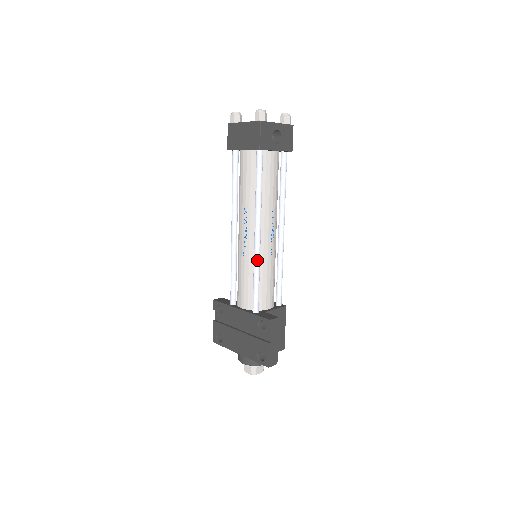
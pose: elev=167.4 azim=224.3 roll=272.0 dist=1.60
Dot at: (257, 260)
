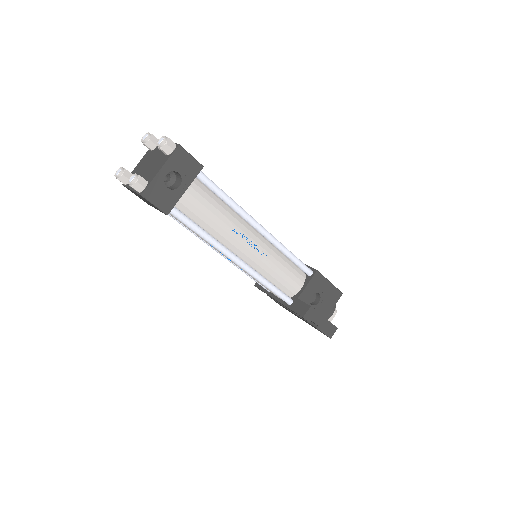
Dot at: (255, 277)
